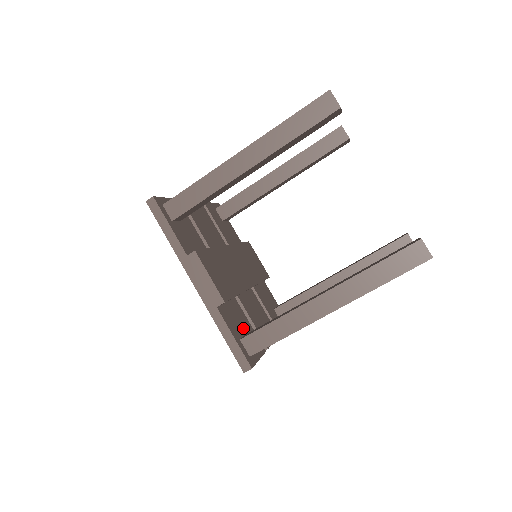
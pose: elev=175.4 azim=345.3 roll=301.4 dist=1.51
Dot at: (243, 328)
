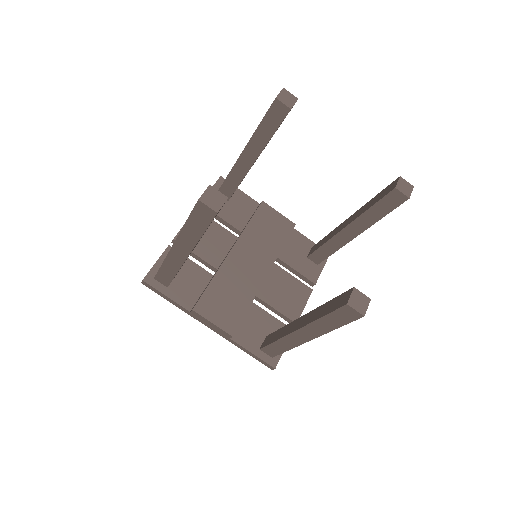
Dot at: (263, 331)
